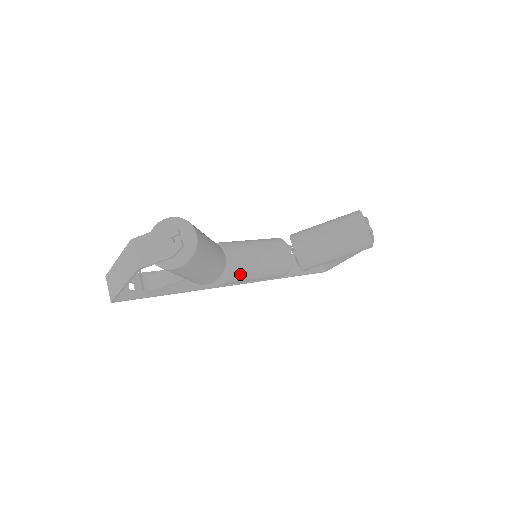
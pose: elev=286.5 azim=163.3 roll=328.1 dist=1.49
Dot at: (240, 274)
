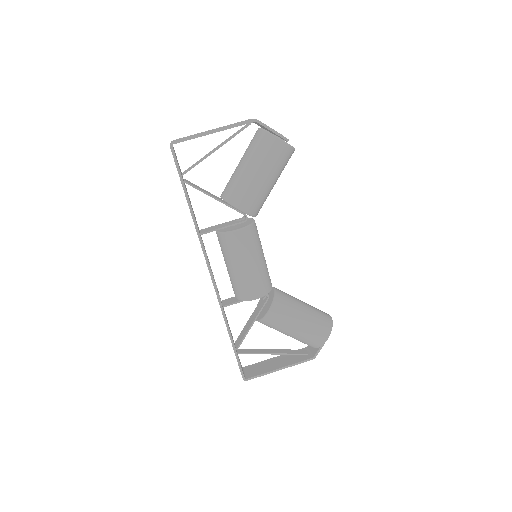
Dot at: (252, 239)
